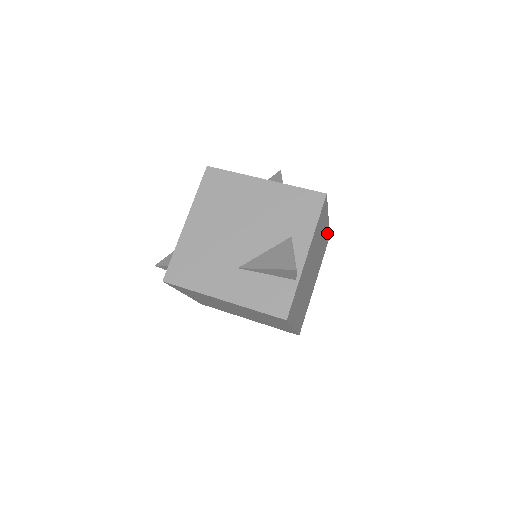
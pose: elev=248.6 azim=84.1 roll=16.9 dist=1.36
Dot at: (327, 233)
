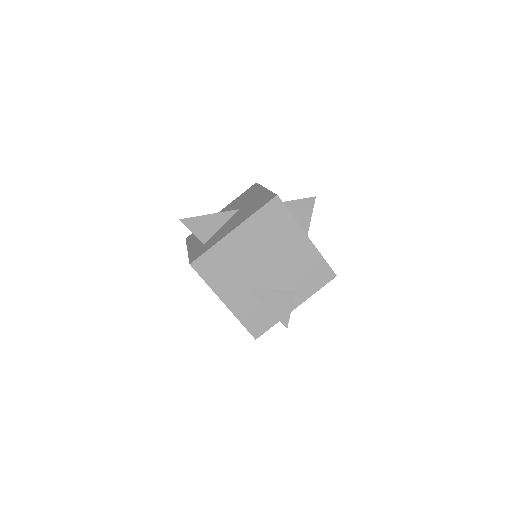
Dot at: occluded
